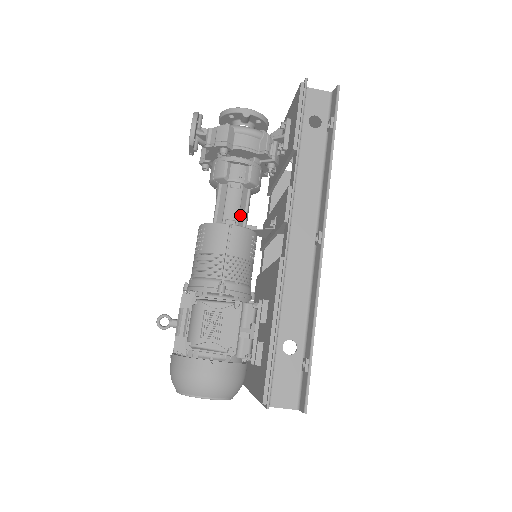
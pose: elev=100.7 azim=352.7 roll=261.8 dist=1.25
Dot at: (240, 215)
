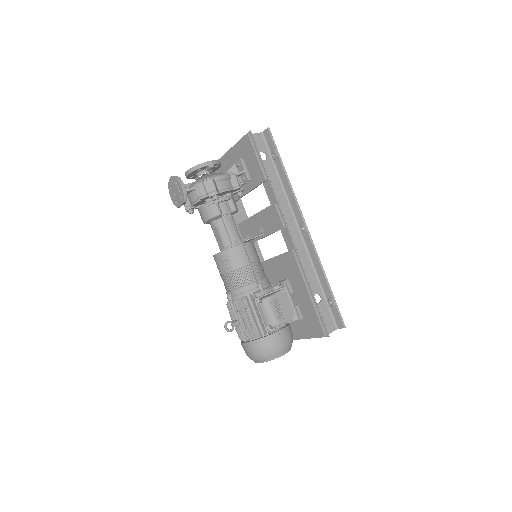
Dot at: (238, 235)
